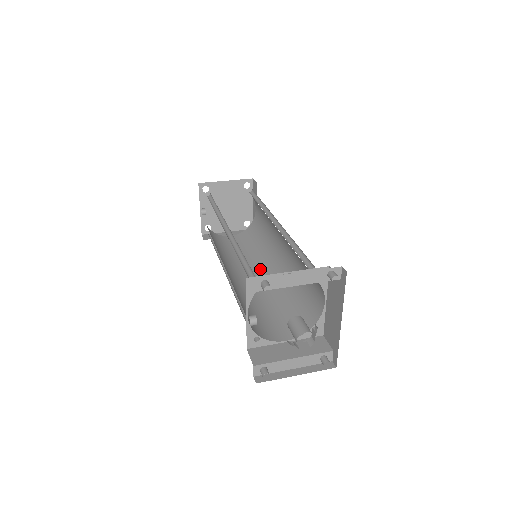
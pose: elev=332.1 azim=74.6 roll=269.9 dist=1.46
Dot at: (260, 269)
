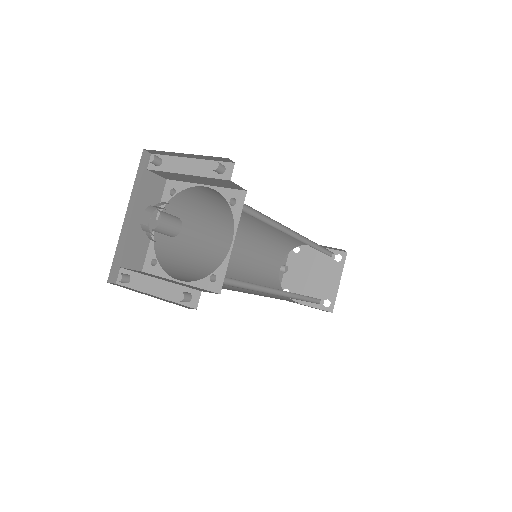
Dot at: occluded
